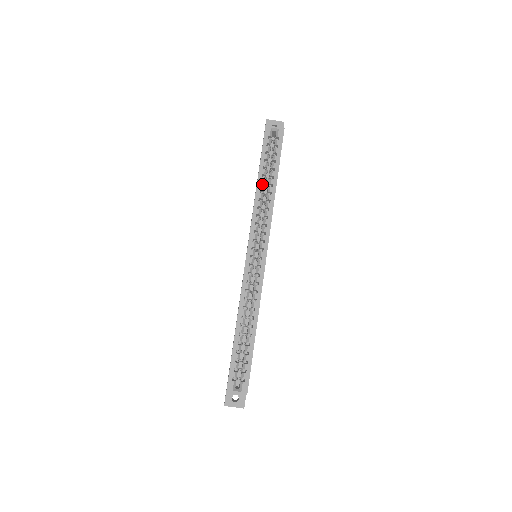
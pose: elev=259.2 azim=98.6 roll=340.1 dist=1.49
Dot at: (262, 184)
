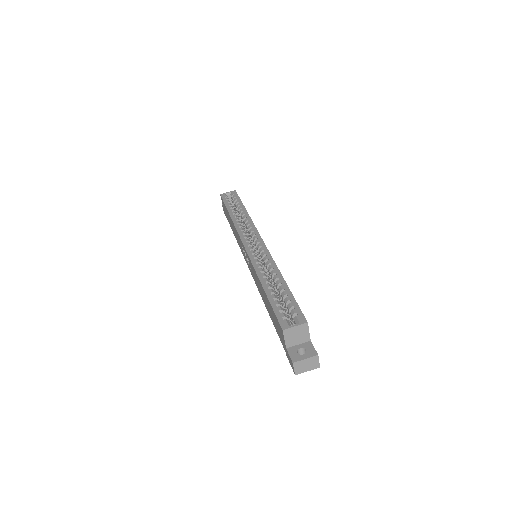
Dot at: occluded
